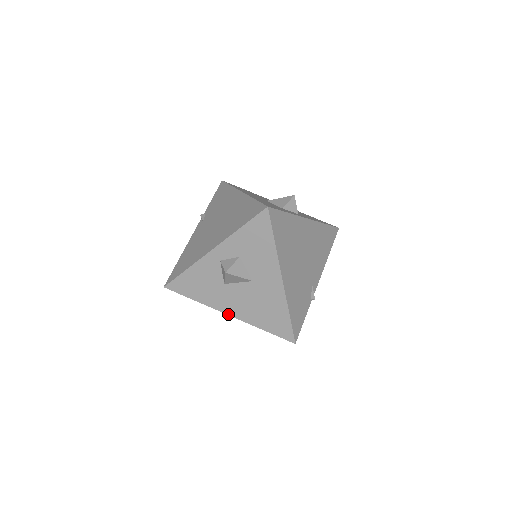
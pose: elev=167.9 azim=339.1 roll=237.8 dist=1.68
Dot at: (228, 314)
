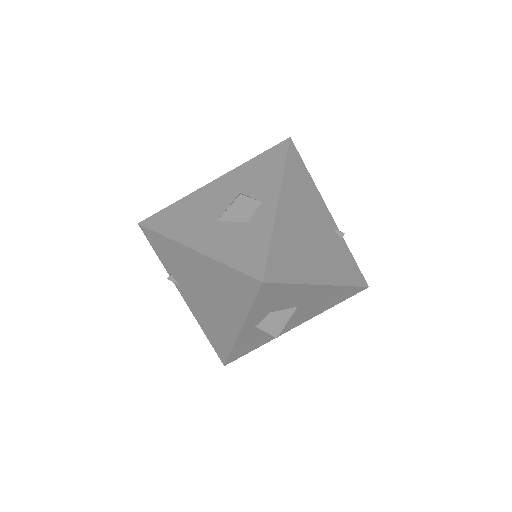
Dot at: occluded
